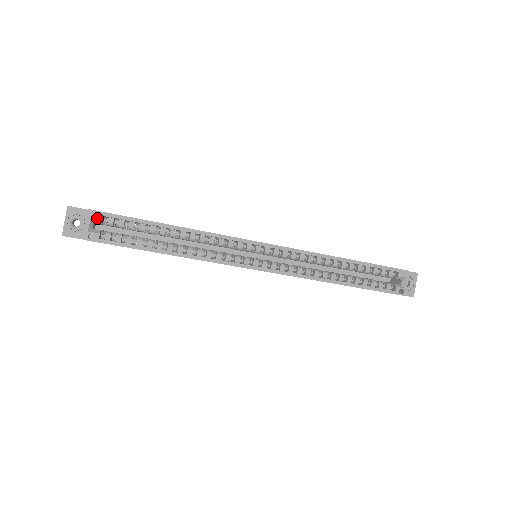
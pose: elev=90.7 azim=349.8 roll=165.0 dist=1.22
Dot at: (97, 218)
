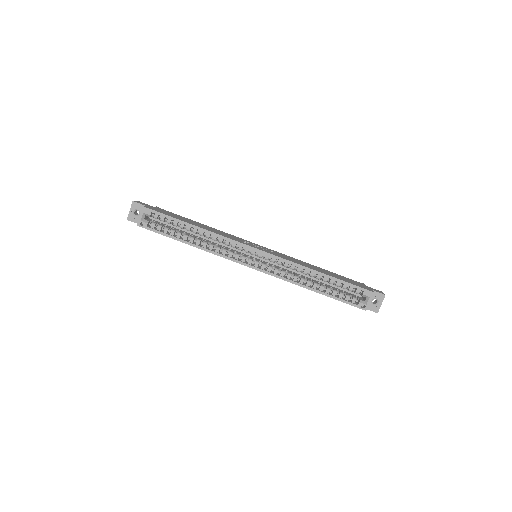
Dot at: (147, 213)
